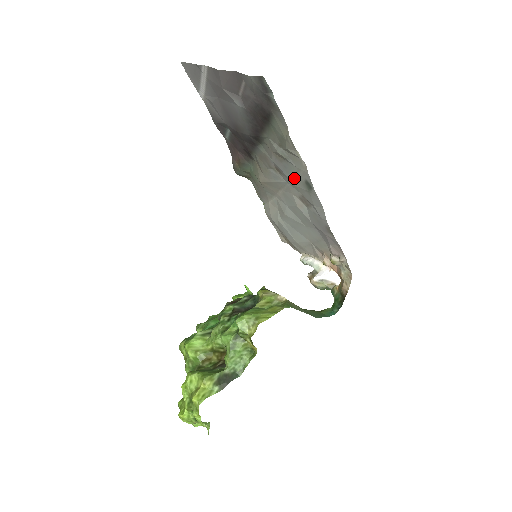
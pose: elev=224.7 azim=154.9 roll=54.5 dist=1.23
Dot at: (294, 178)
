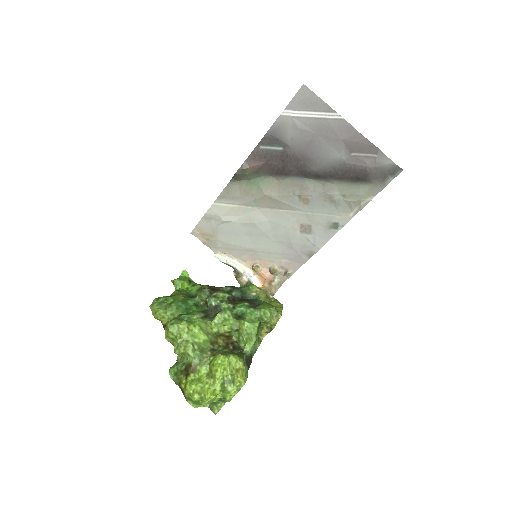
Dot at: (322, 214)
